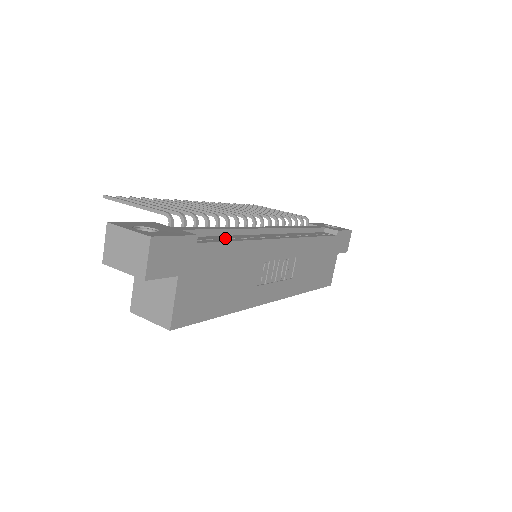
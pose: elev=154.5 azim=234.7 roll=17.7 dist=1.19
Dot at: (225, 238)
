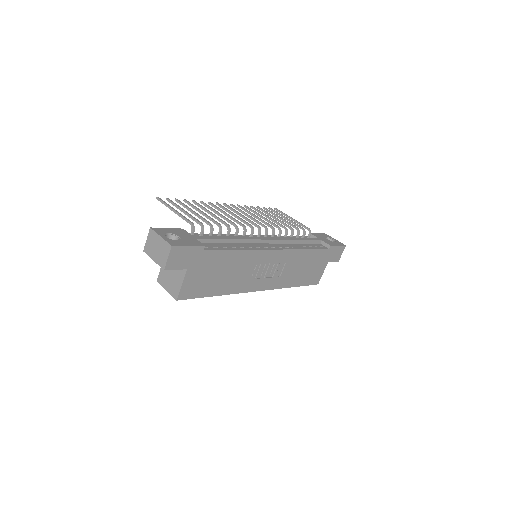
Dot at: (228, 246)
